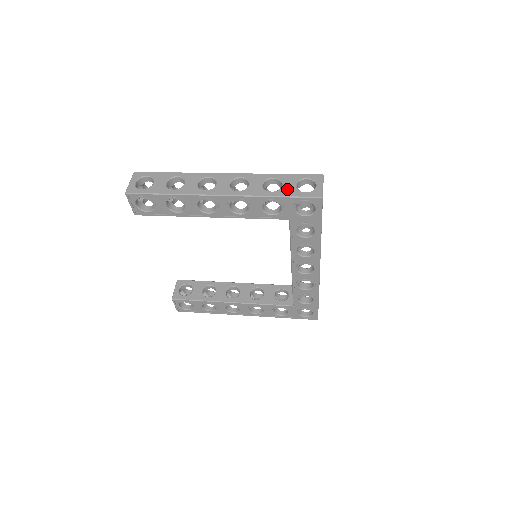
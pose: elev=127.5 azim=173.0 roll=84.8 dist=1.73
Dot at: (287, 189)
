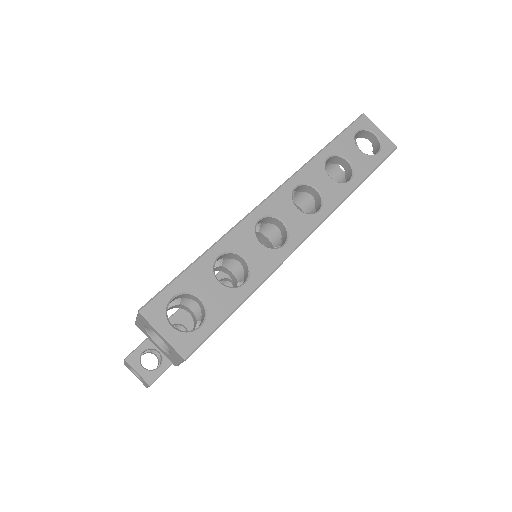
Dot at: (360, 163)
